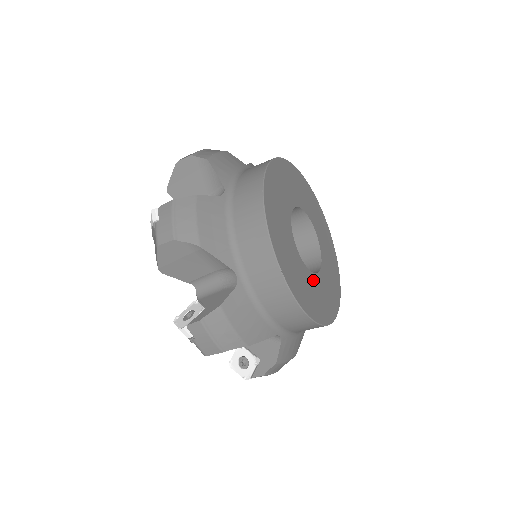
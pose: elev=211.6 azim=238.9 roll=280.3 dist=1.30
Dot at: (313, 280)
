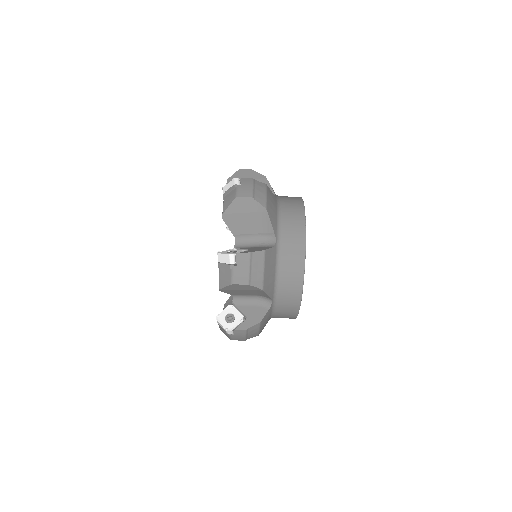
Dot at: occluded
